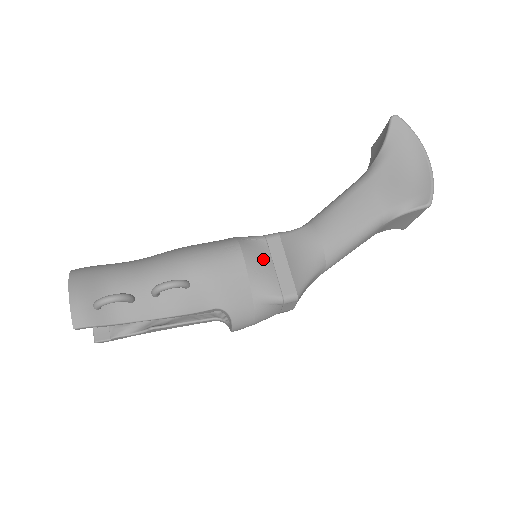
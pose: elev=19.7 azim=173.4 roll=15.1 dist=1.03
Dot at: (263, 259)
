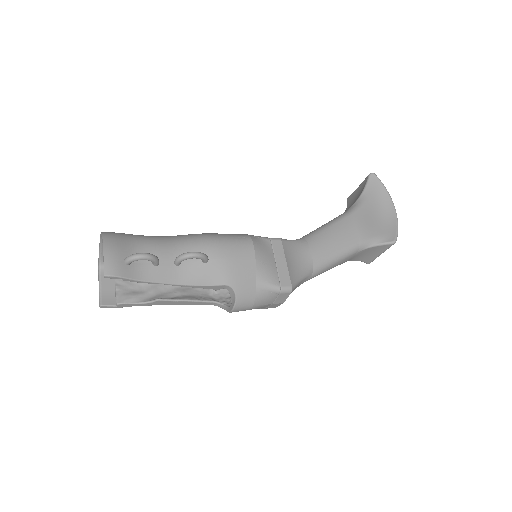
Dot at: (268, 254)
